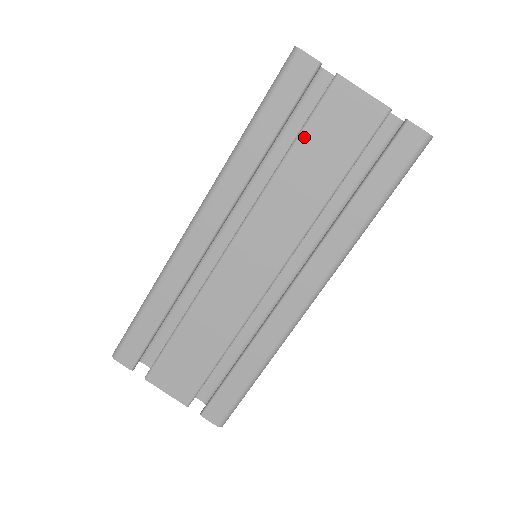
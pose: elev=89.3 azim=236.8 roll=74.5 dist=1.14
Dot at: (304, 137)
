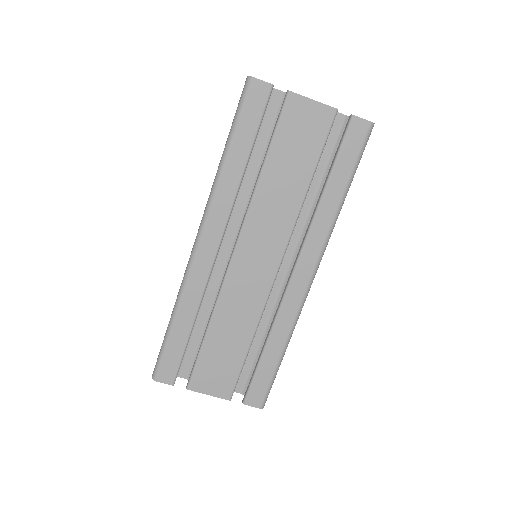
Dot at: (274, 148)
